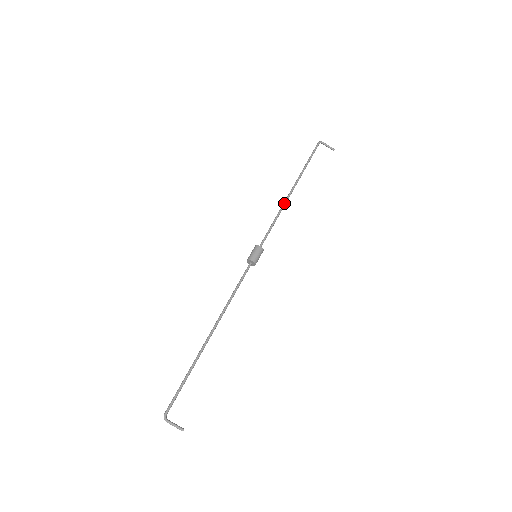
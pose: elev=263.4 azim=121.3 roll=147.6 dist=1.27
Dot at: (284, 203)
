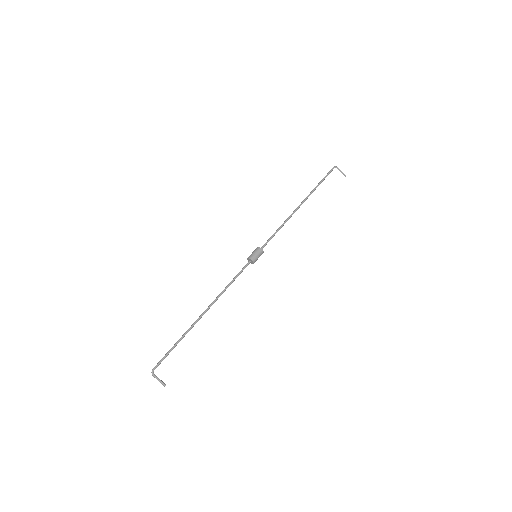
Dot at: (291, 215)
